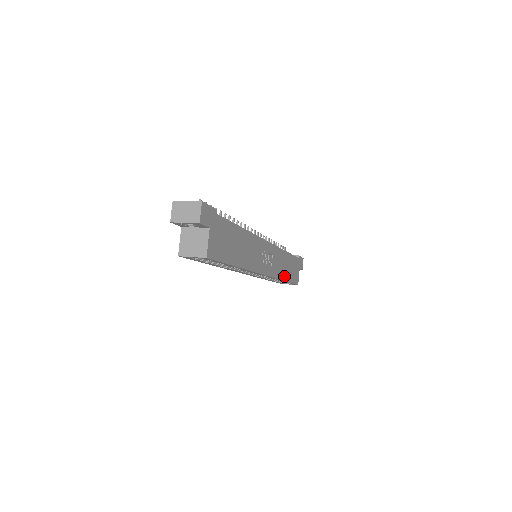
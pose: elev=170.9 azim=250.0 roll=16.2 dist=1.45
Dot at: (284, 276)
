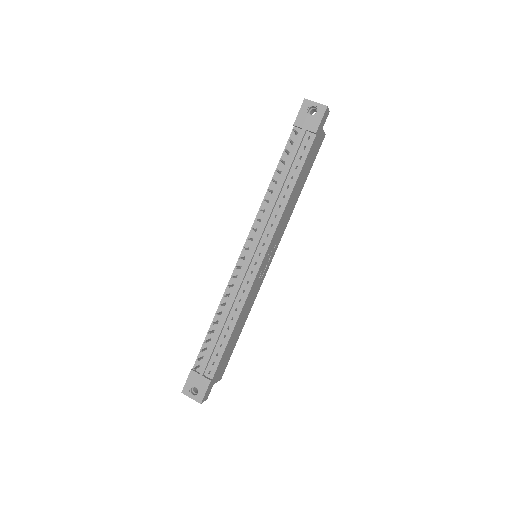
Dot at: (297, 197)
